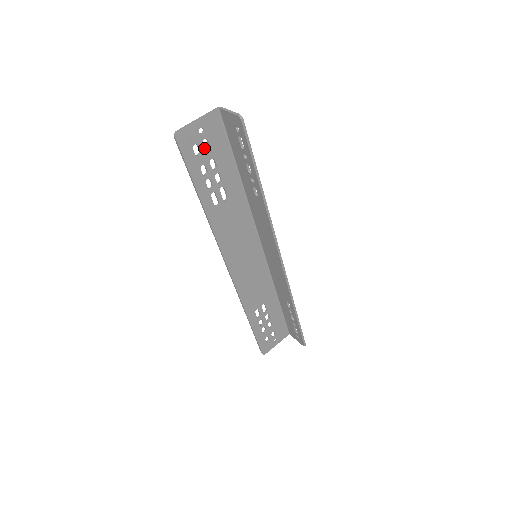
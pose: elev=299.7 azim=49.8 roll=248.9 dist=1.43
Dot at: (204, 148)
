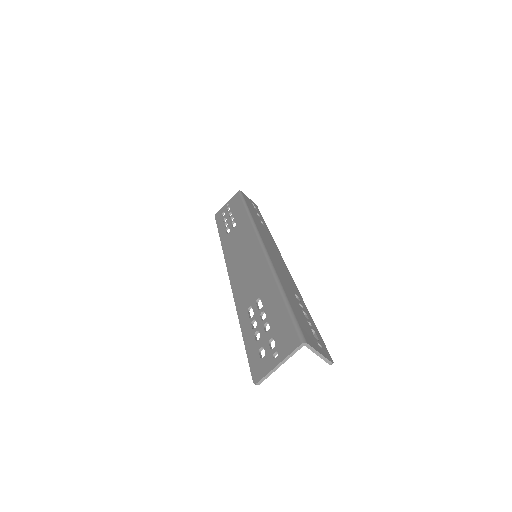
Dot at: (270, 346)
